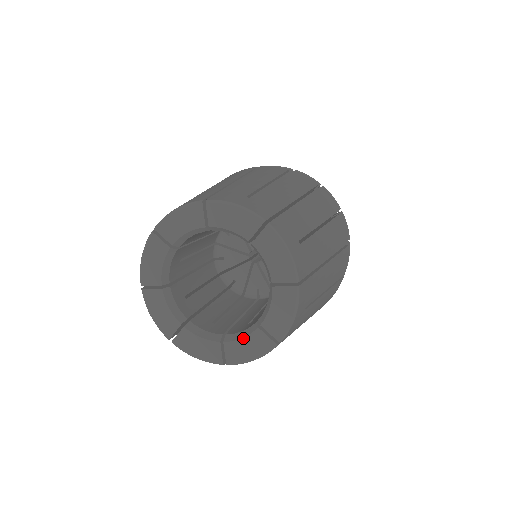
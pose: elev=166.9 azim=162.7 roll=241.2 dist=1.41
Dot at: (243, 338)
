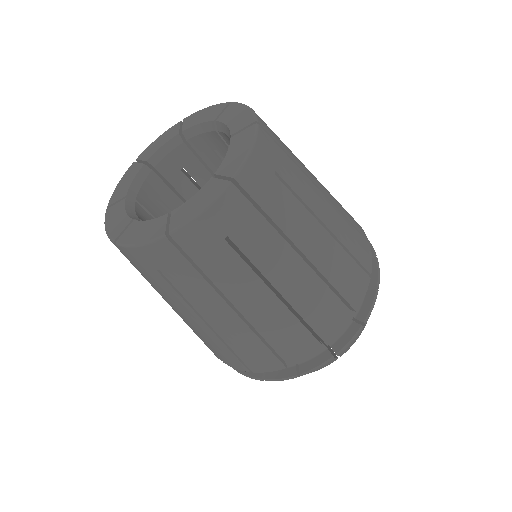
Dot at: (149, 220)
